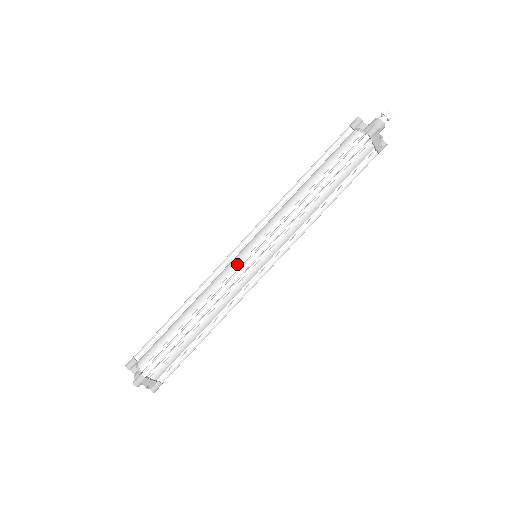
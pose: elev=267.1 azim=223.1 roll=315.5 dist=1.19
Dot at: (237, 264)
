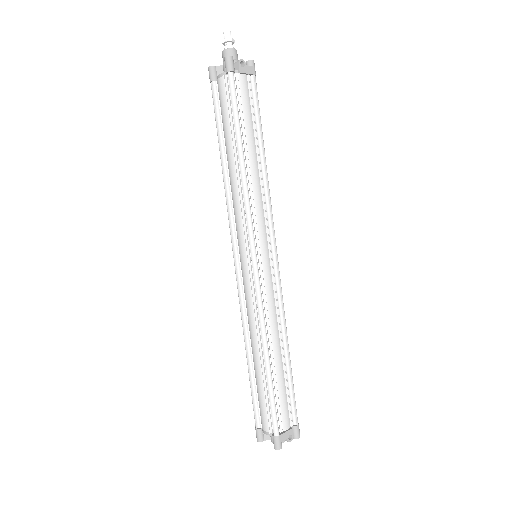
Dot at: (248, 278)
